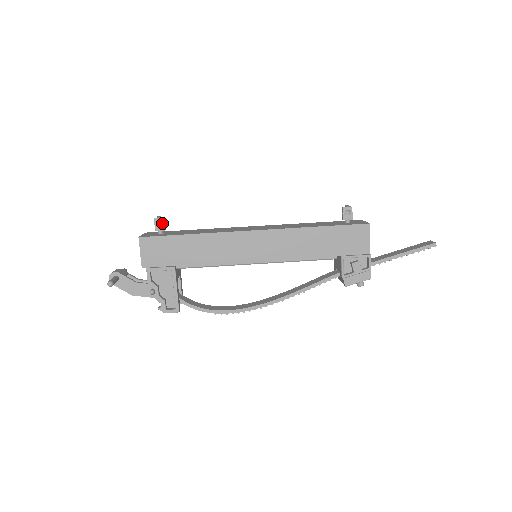
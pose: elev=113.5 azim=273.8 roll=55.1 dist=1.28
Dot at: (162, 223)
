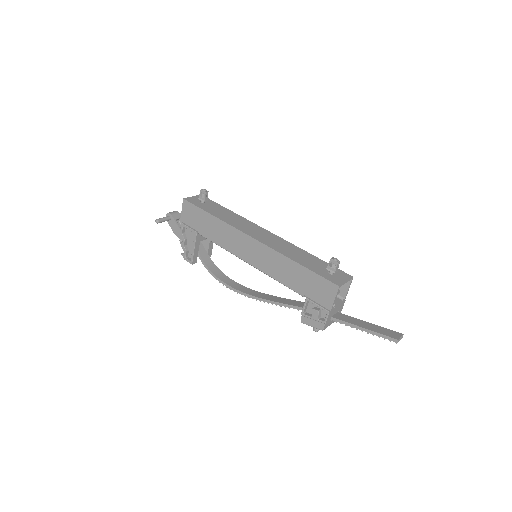
Dot at: (204, 195)
